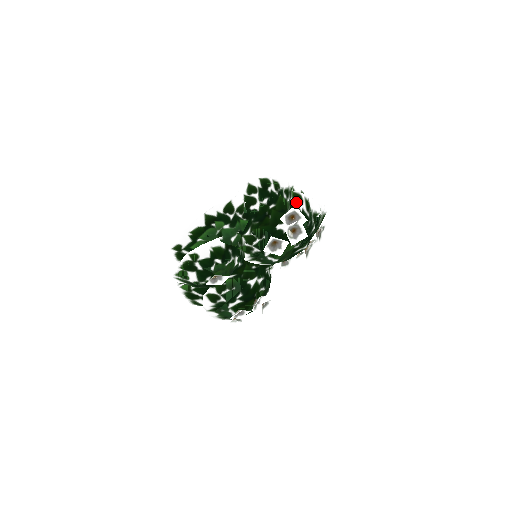
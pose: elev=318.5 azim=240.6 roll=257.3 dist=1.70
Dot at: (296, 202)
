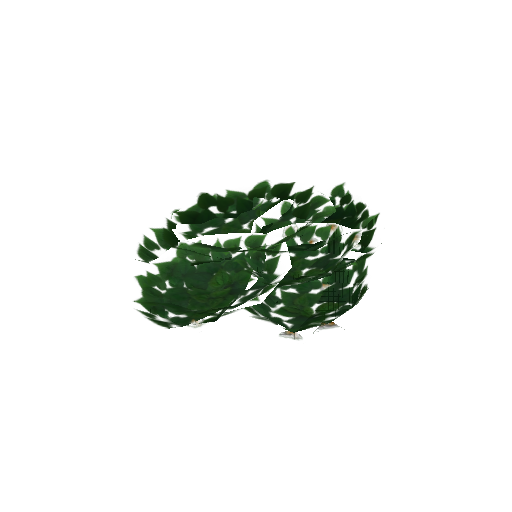
Dot at: occluded
